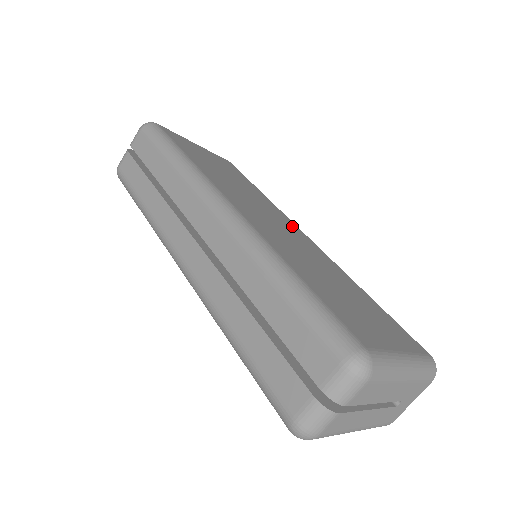
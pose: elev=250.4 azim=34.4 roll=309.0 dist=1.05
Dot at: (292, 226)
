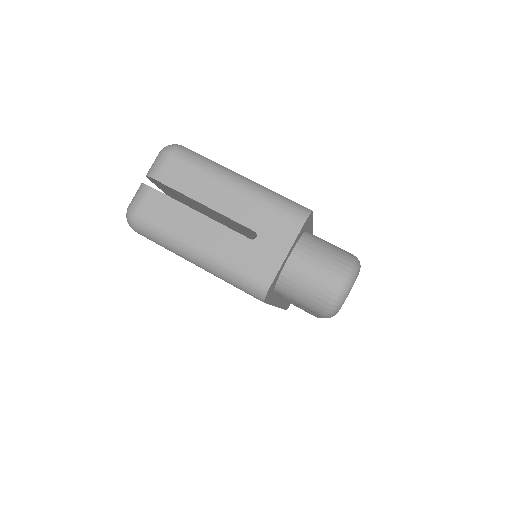
Dot at: occluded
